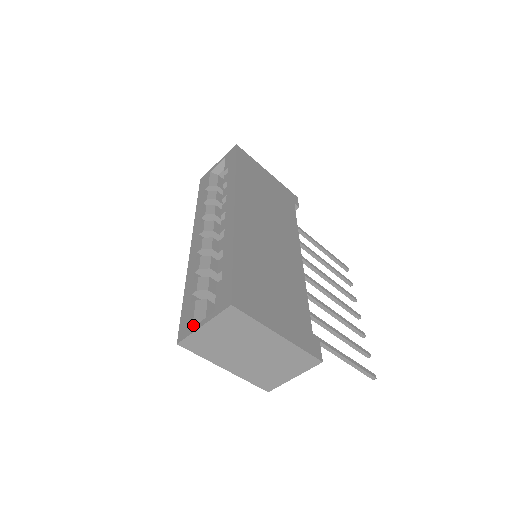
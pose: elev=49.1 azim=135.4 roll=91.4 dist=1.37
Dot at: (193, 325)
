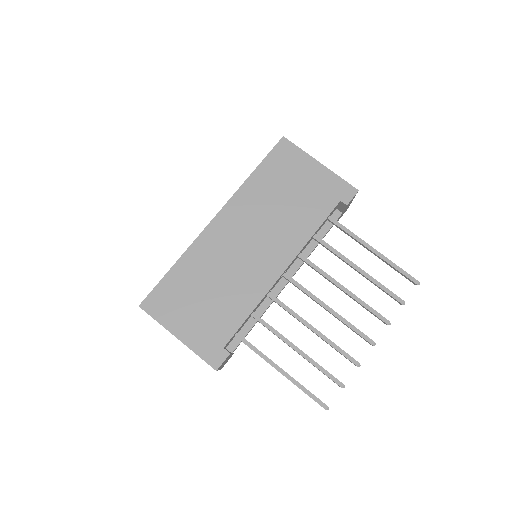
Dot at: occluded
